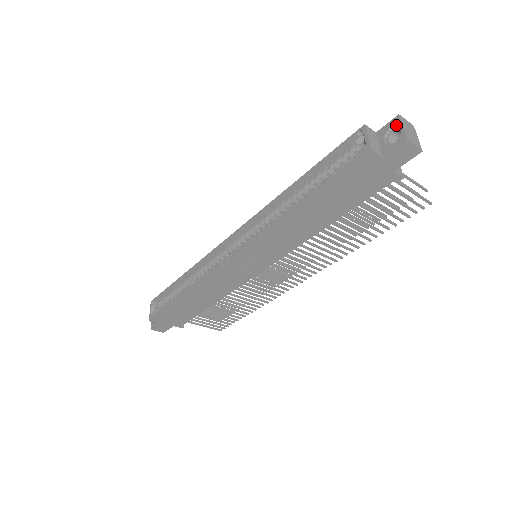
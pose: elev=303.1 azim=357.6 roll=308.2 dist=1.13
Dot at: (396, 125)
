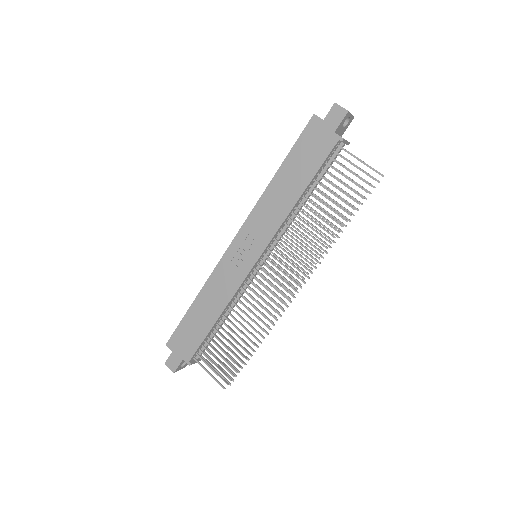
Dot at: occluded
